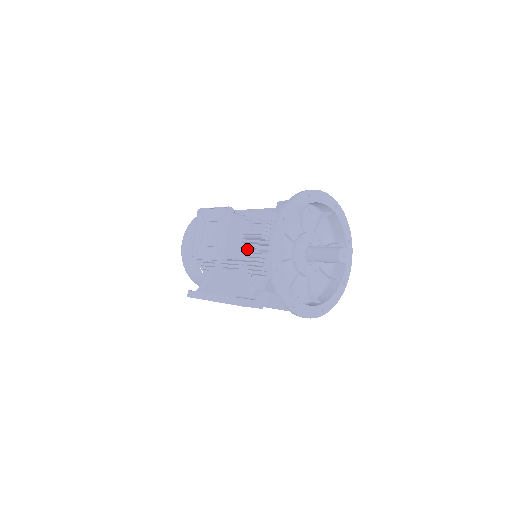
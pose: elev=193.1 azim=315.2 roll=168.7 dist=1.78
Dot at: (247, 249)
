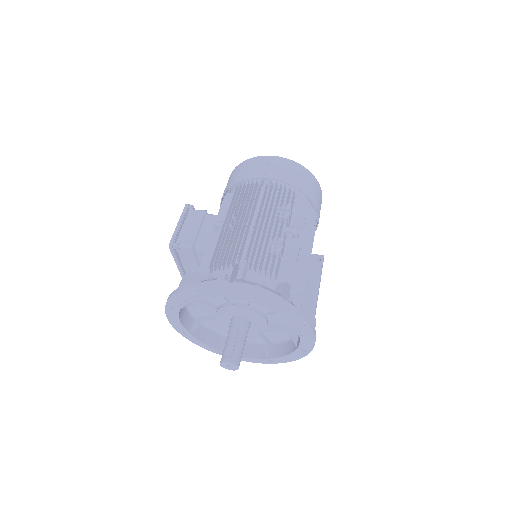
Dot at: occluded
